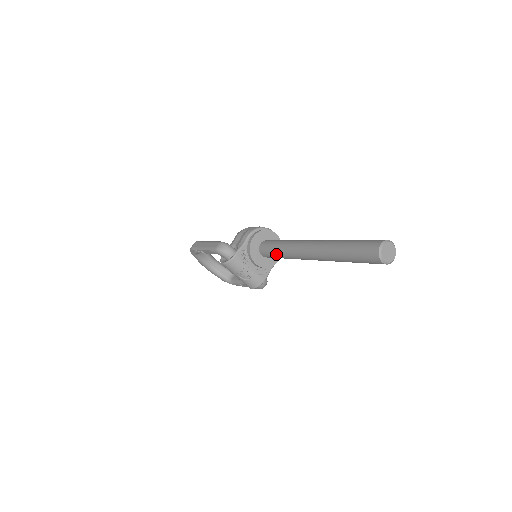
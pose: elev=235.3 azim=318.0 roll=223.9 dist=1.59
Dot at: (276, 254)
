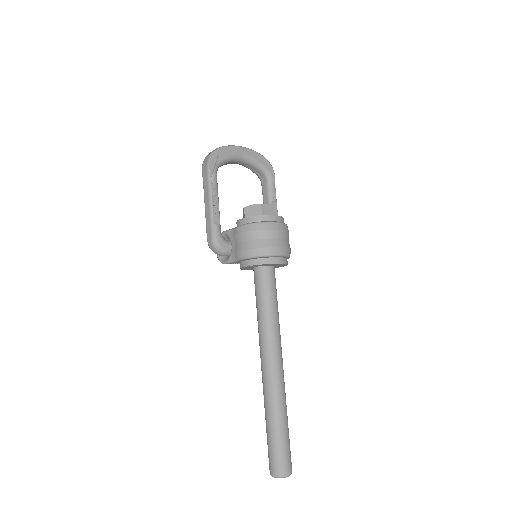
Dot at: occluded
